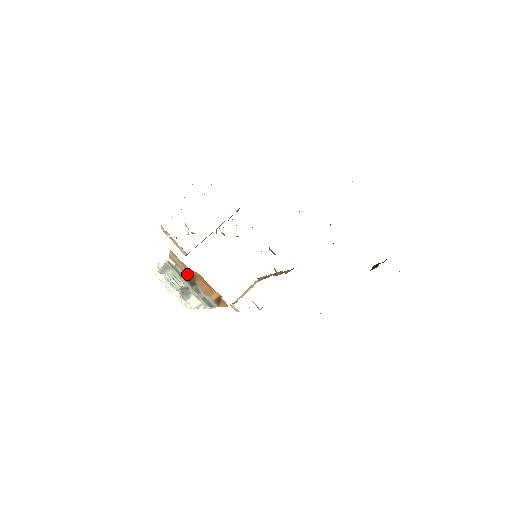
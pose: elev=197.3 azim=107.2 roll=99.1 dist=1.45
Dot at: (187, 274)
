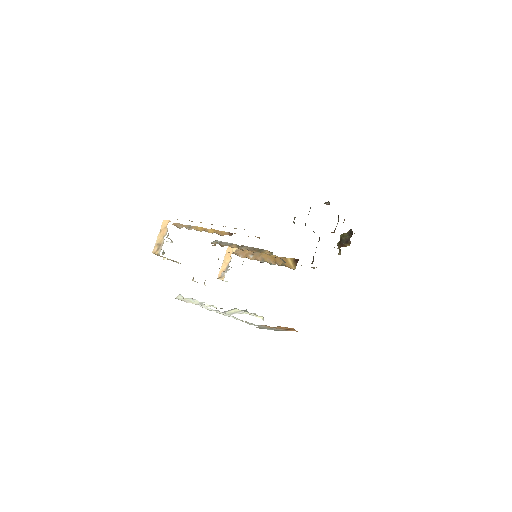
Dot at: occluded
